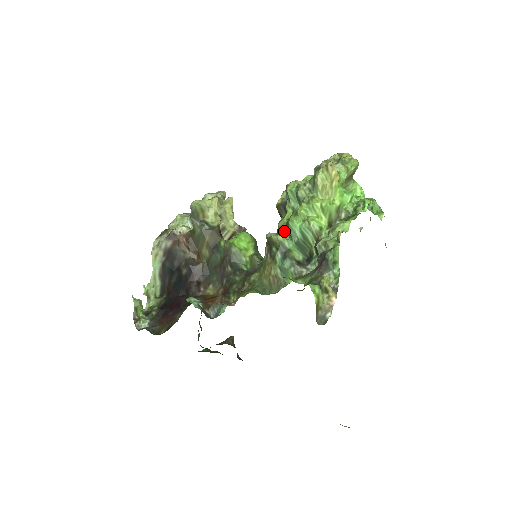
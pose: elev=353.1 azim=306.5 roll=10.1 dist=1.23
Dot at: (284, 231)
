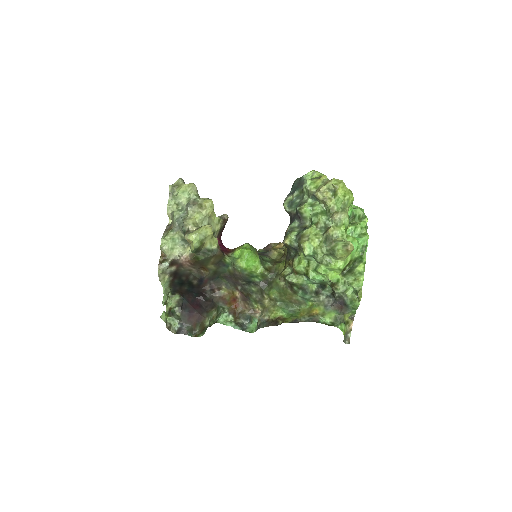
Dot at: (301, 274)
